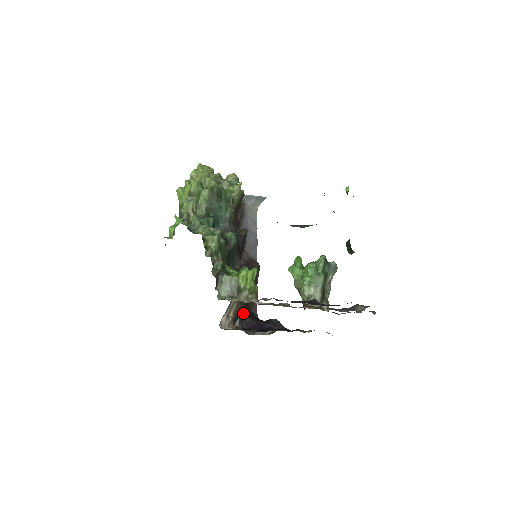
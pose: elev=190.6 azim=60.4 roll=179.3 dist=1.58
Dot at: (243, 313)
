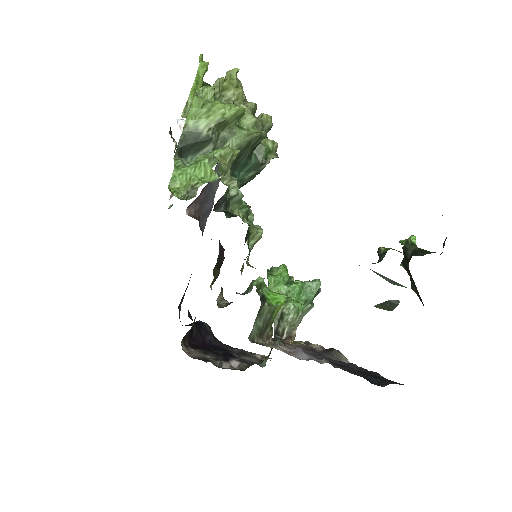
Dot at: occluded
